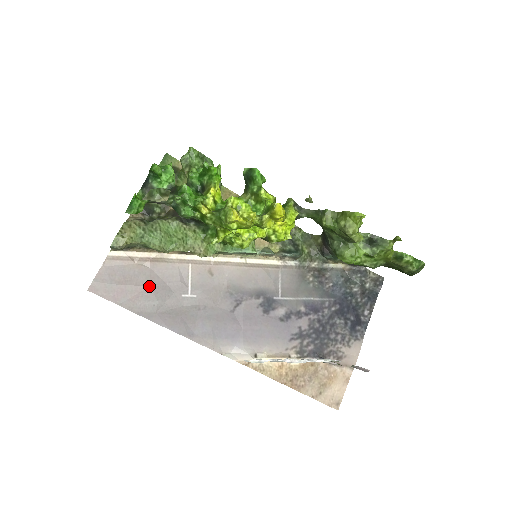
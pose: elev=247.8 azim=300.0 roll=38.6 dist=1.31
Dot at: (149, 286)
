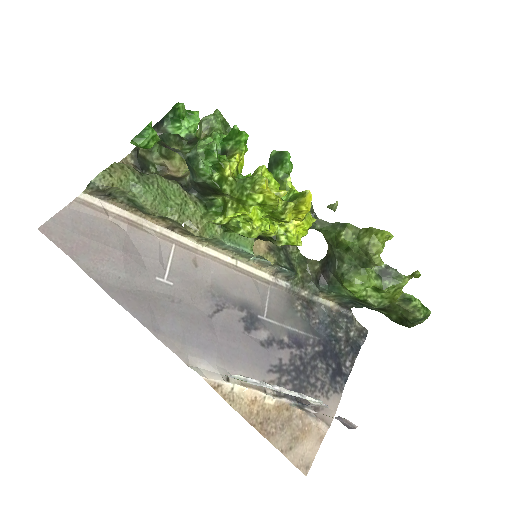
Dot at: (121, 251)
